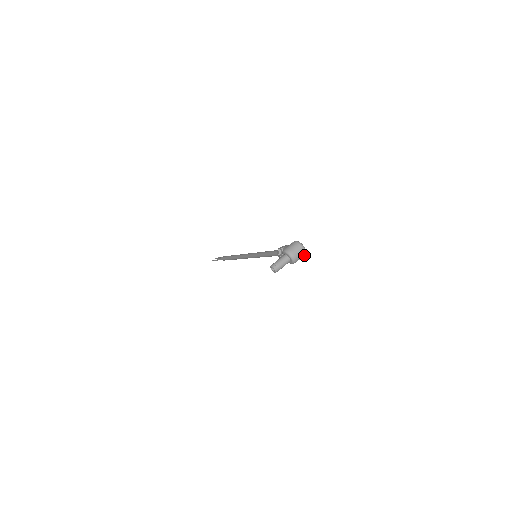
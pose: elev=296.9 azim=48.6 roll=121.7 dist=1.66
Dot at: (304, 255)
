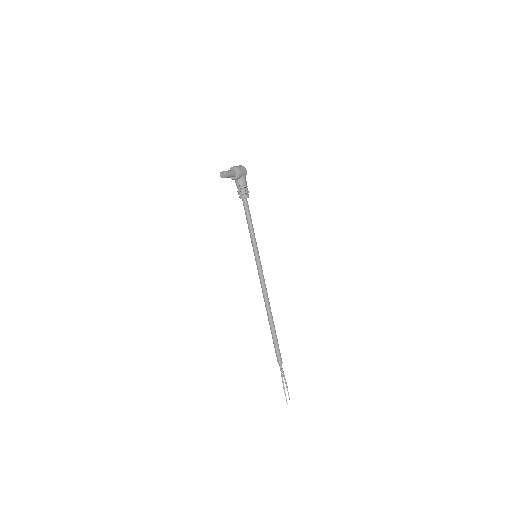
Dot at: (245, 169)
